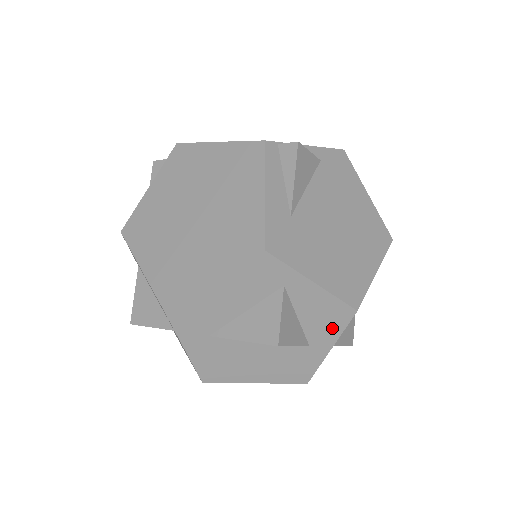
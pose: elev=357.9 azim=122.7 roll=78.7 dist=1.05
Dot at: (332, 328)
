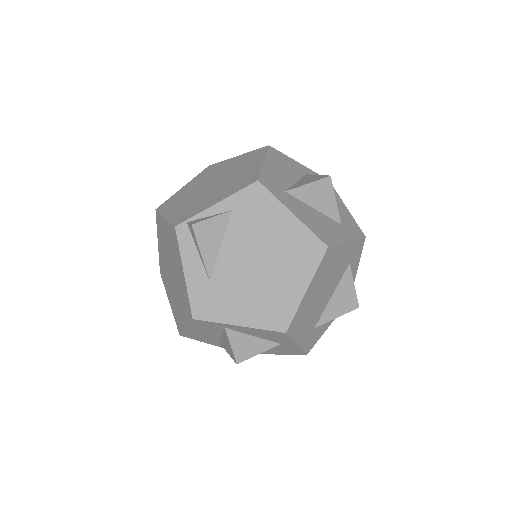
Dot at: (282, 338)
